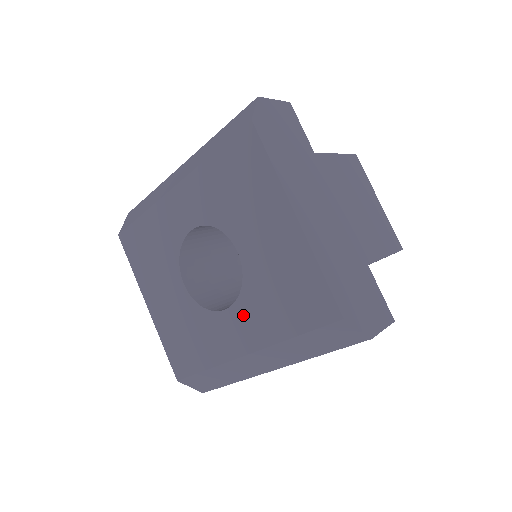
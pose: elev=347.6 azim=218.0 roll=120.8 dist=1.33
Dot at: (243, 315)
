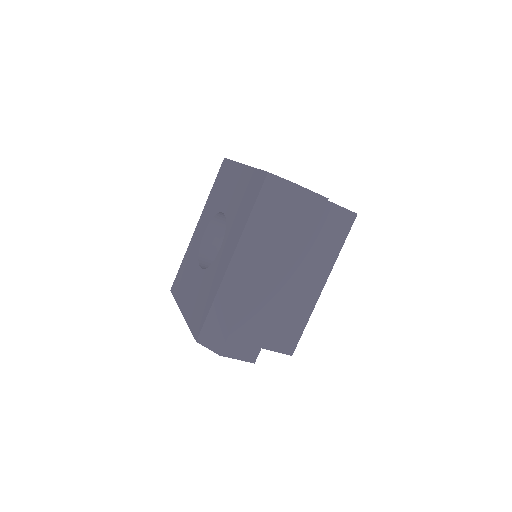
Dot at: (228, 239)
